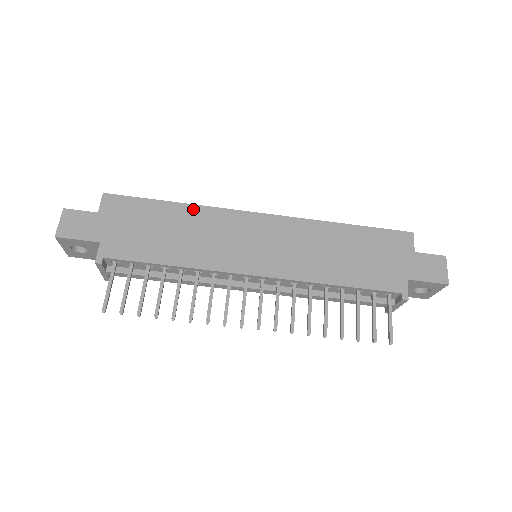
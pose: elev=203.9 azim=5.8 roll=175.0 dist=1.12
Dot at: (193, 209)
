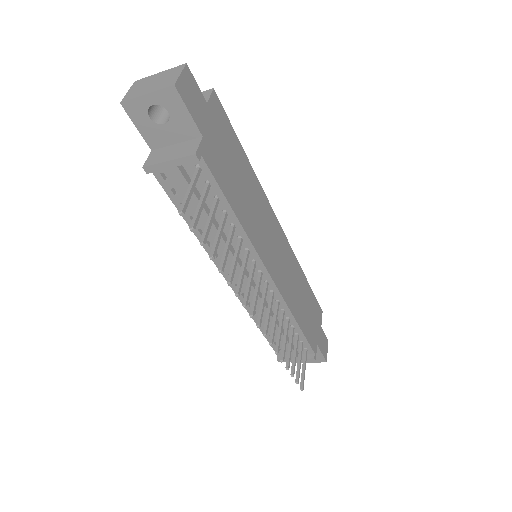
Dot at: (255, 178)
